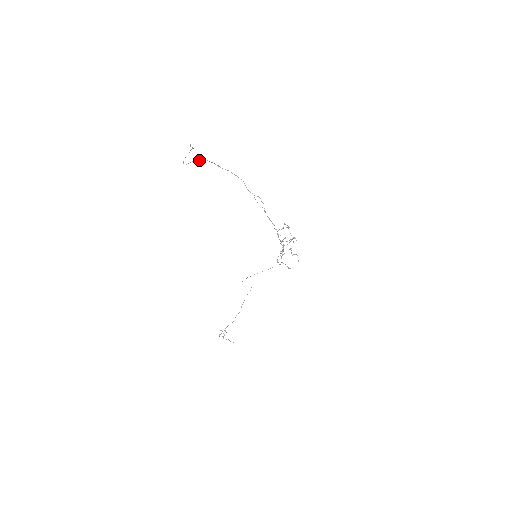
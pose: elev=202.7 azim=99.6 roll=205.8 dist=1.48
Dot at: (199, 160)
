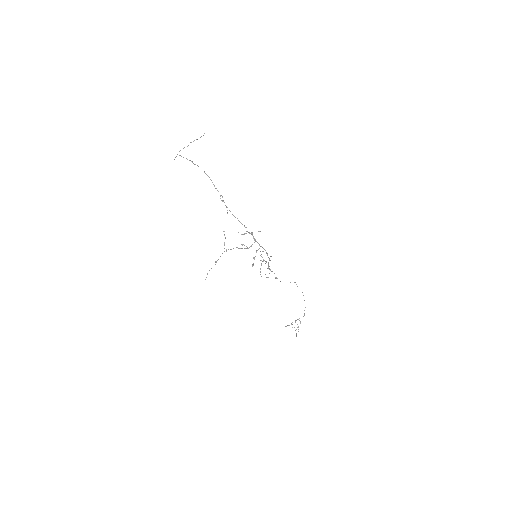
Dot at: occluded
